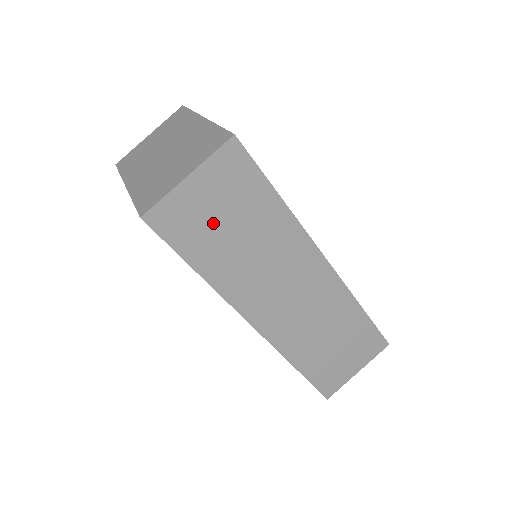
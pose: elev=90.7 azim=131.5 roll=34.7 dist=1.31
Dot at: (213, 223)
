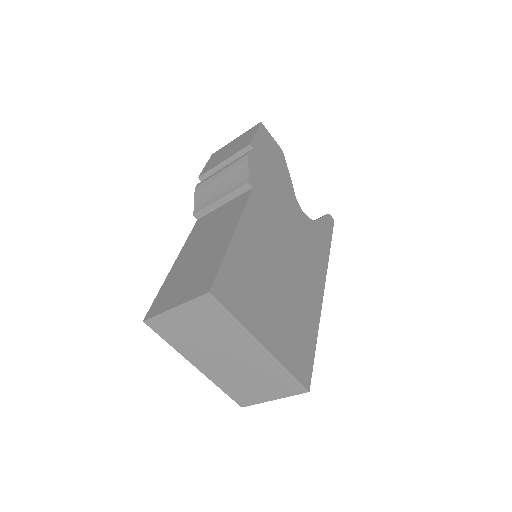
Dot at: occluded
